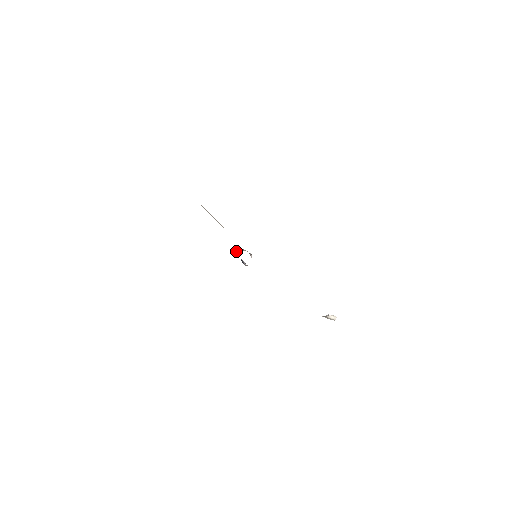
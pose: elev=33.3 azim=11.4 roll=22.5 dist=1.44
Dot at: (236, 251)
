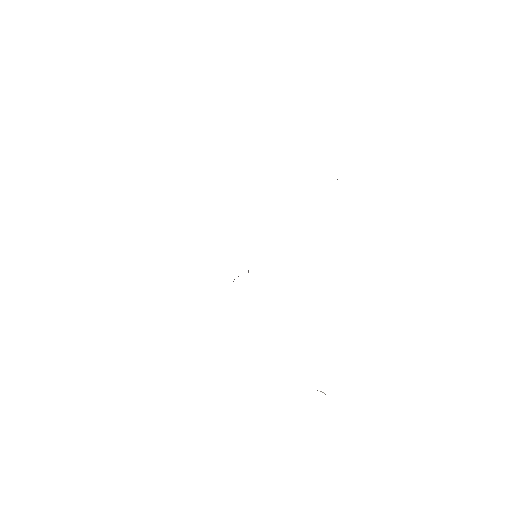
Dot at: occluded
